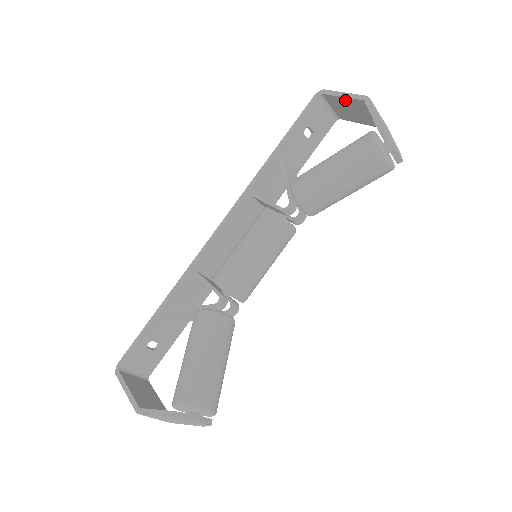
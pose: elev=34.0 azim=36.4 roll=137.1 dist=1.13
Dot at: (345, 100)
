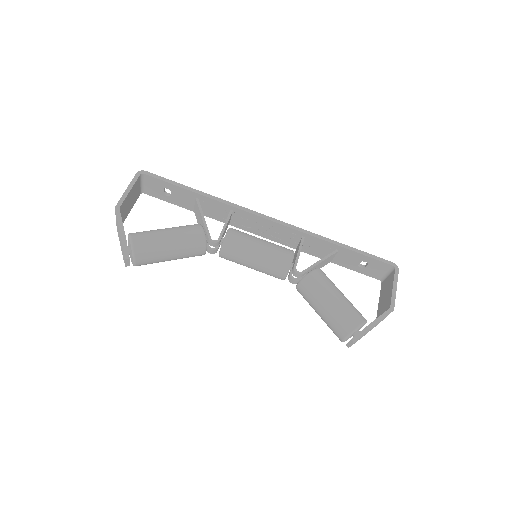
Dot at: (391, 290)
